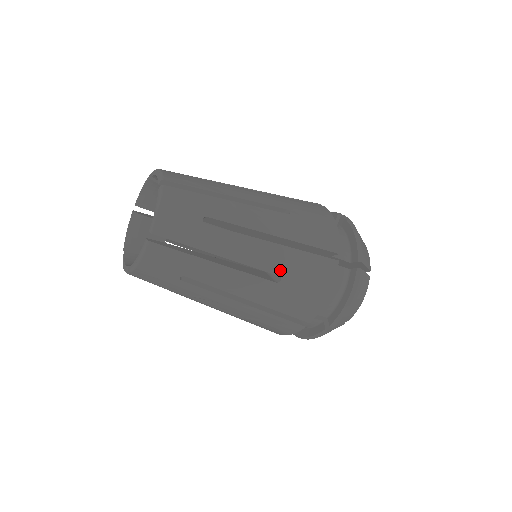
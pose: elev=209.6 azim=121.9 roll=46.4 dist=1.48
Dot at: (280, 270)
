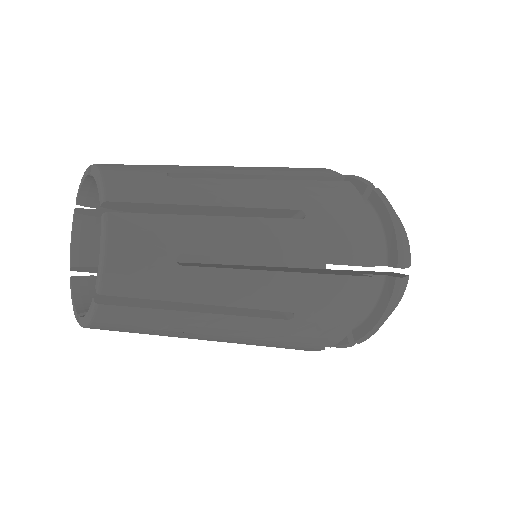
Dot at: (293, 305)
